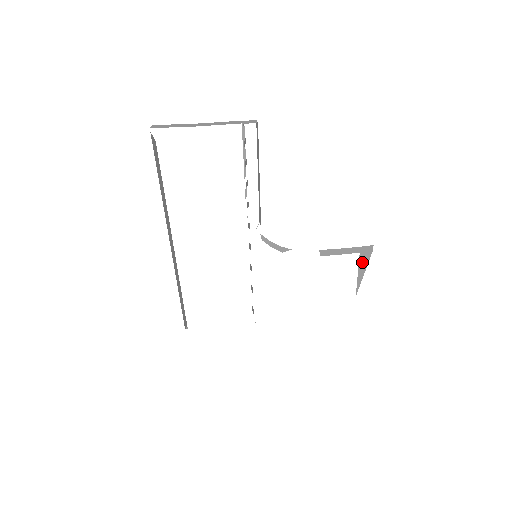
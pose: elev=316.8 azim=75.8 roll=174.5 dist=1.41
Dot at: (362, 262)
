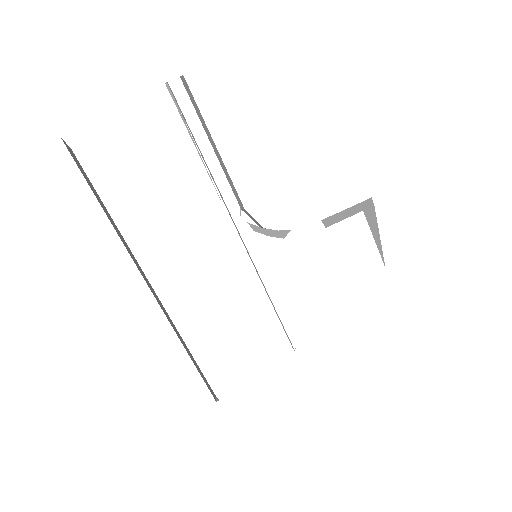
Dot at: (371, 222)
